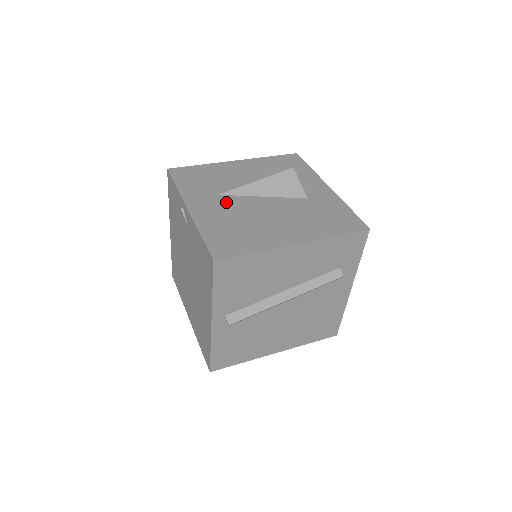
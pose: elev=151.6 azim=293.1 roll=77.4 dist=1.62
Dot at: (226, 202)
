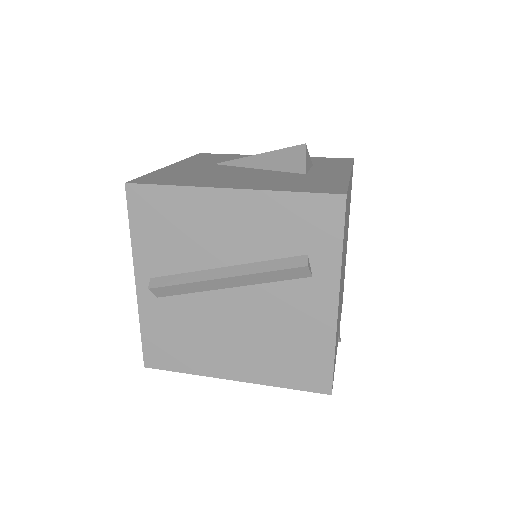
Dot at: (212, 167)
